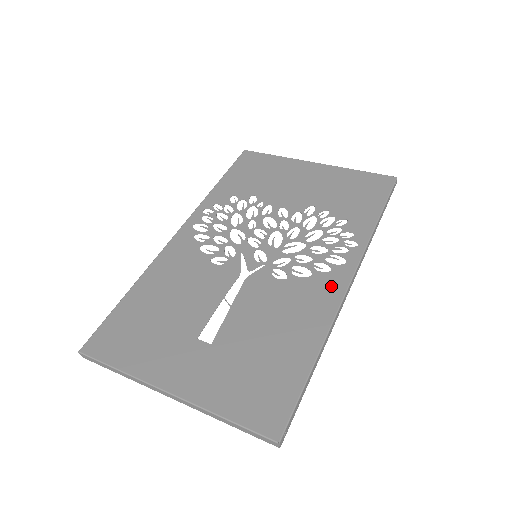
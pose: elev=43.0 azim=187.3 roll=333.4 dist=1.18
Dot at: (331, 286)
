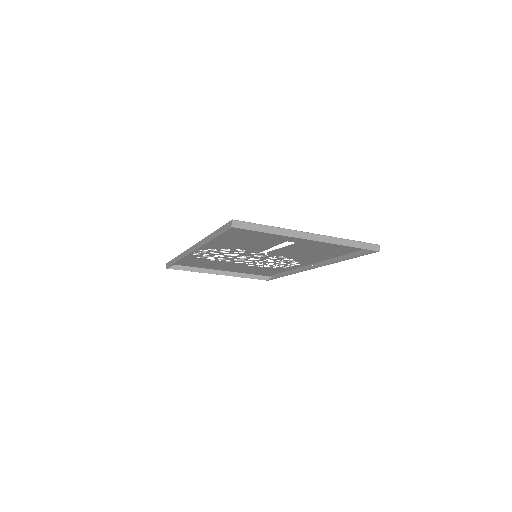
Dot at: (309, 261)
